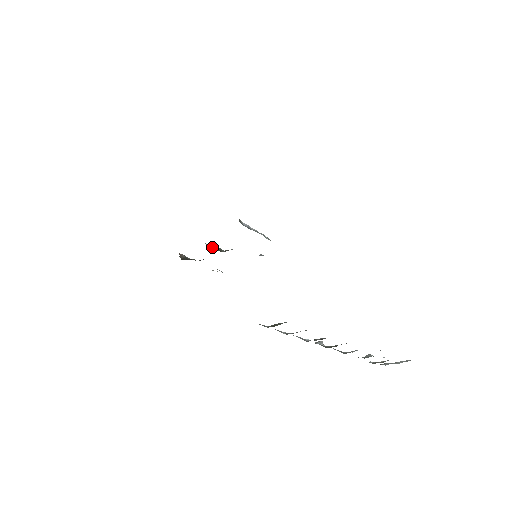
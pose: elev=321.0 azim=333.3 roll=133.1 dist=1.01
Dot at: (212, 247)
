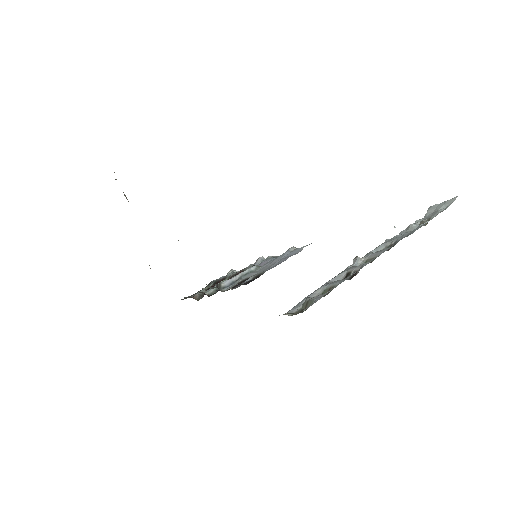
Dot at: (214, 290)
